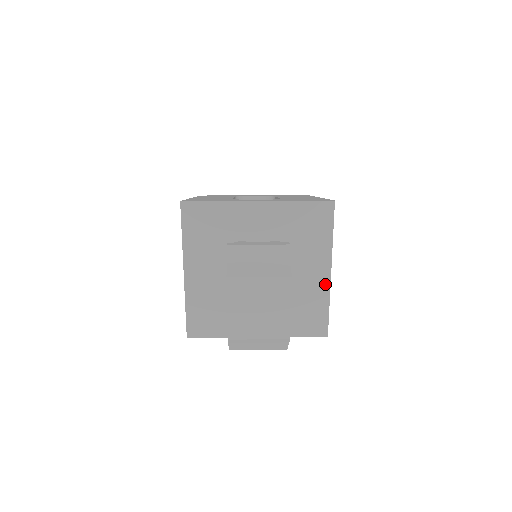
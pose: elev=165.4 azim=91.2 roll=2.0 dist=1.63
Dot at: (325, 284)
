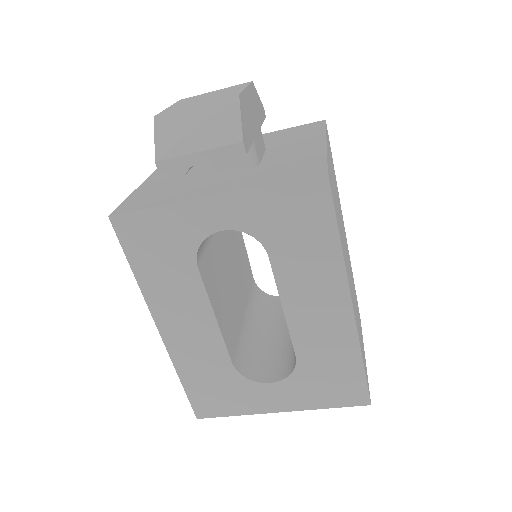
Dot at: (319, 147)
